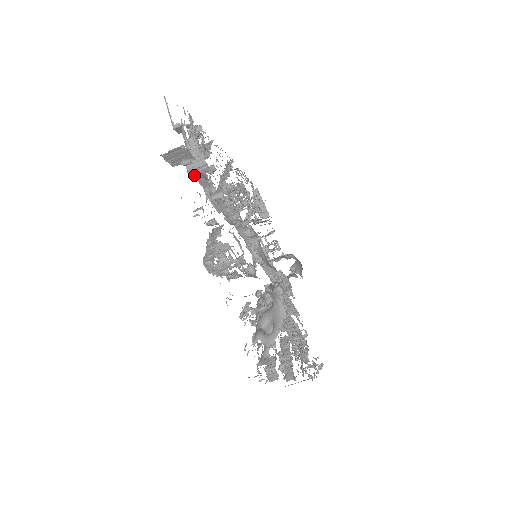
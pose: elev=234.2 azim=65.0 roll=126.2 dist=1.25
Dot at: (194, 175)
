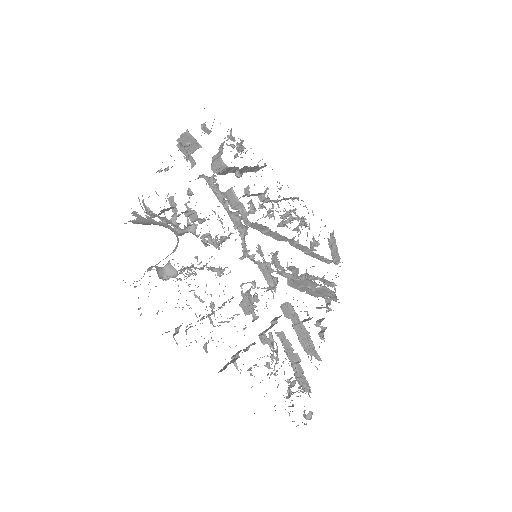
Dot at: occluded
